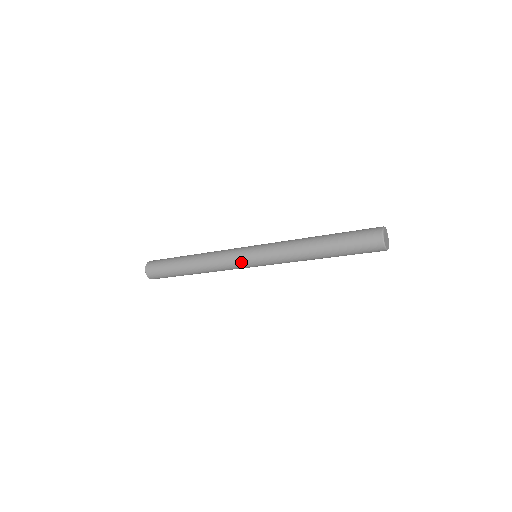
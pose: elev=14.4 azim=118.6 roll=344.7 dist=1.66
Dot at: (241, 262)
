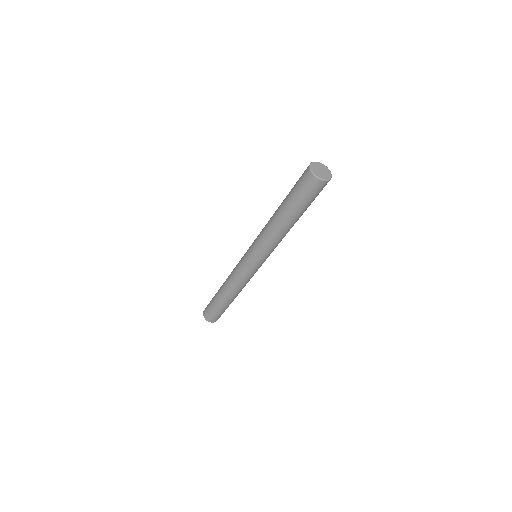
Dot at: (243, 265)
